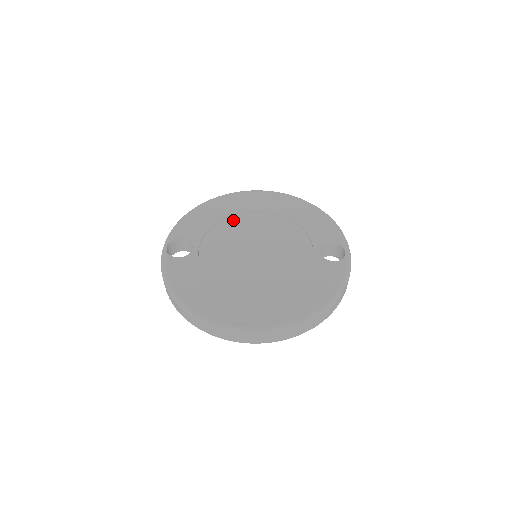
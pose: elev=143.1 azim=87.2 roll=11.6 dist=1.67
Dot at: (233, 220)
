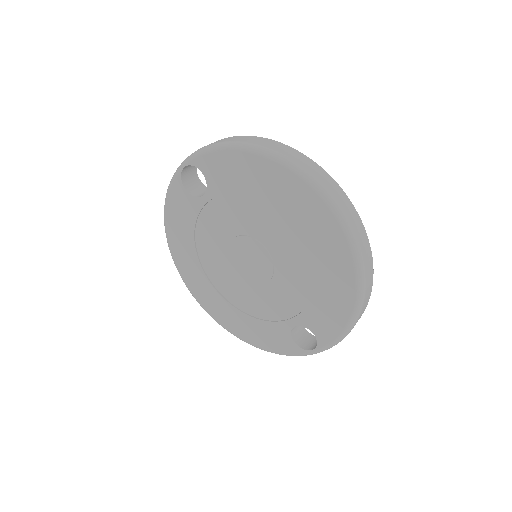
Dot at: (264, 210)
